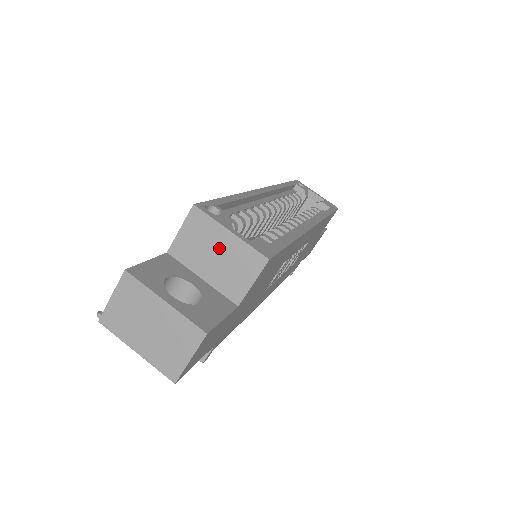
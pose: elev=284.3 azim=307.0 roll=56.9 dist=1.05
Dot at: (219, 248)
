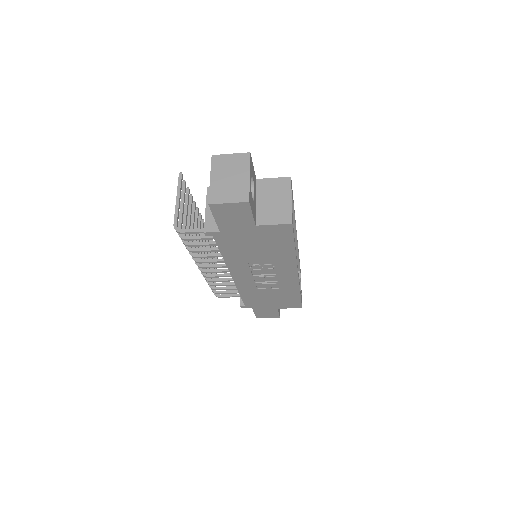
Dot at: (279, 200)
